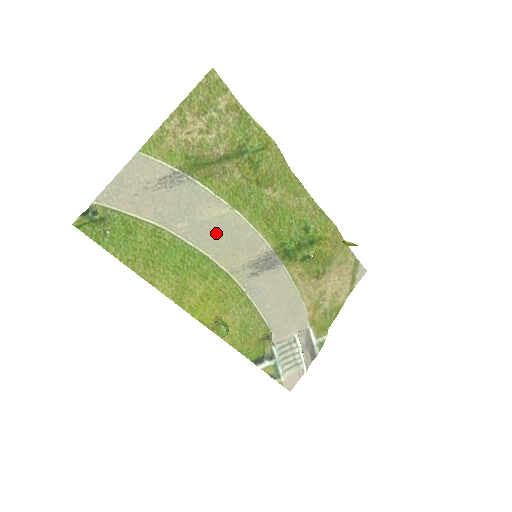
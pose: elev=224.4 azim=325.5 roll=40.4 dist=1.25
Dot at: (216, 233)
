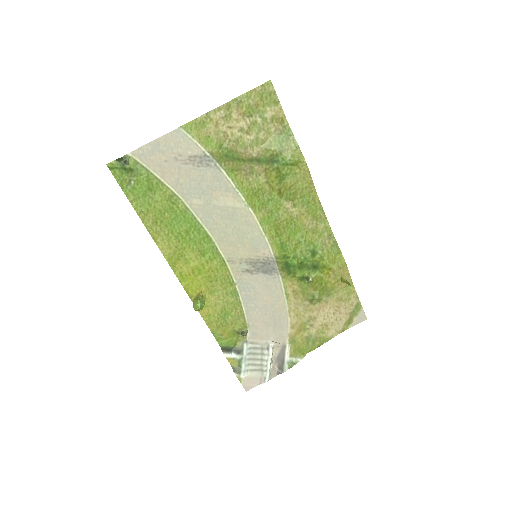
Dot at: (225, 221)
